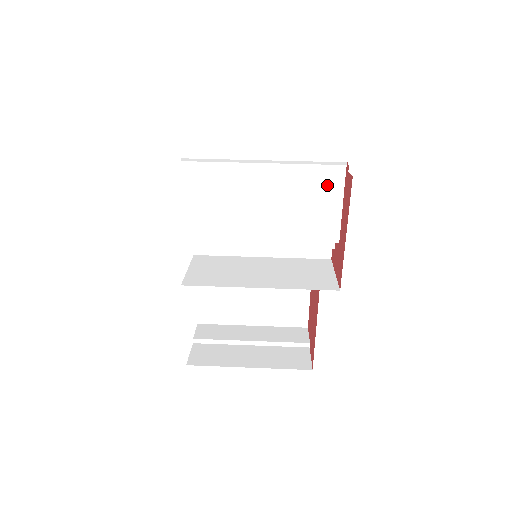
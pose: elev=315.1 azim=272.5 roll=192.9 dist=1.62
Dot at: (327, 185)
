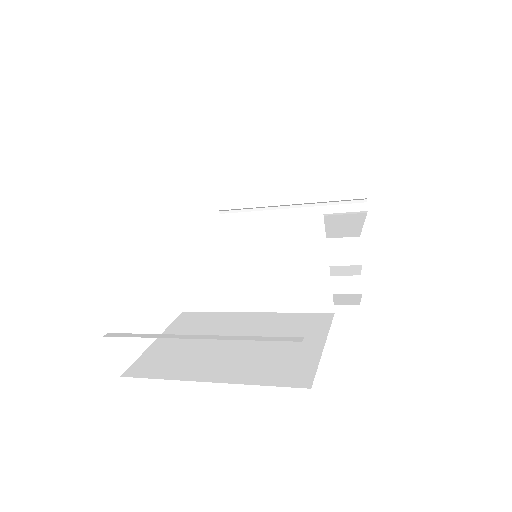
Dot at: (348, 218)
